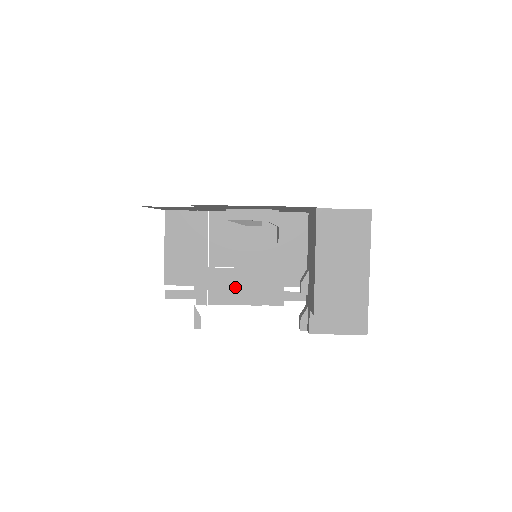
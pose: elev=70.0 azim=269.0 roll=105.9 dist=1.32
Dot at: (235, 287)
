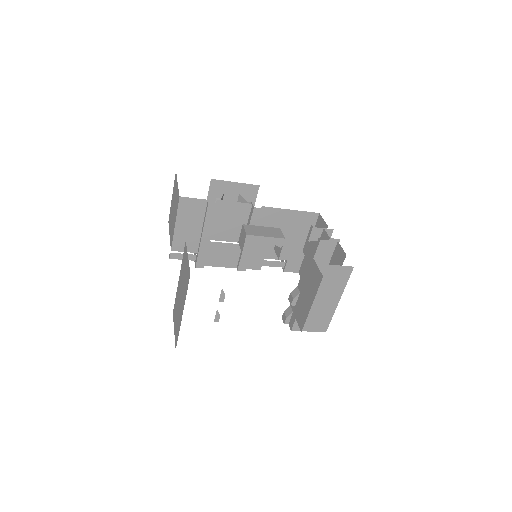
Dot at: (227, 256)
